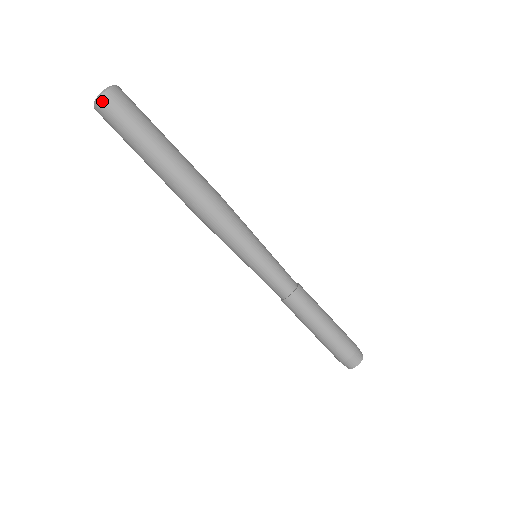
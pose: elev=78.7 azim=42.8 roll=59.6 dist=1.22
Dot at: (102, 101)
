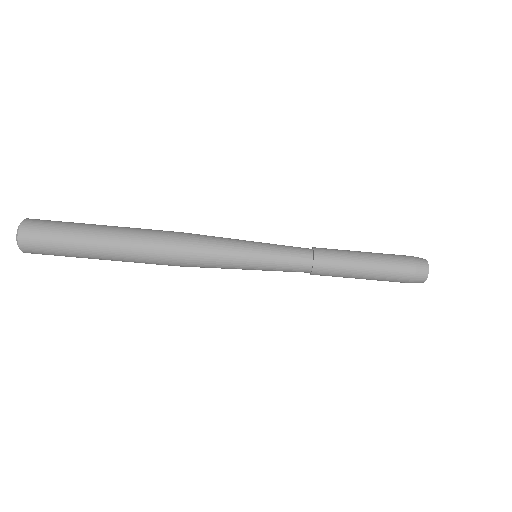
Dot at: occluded
